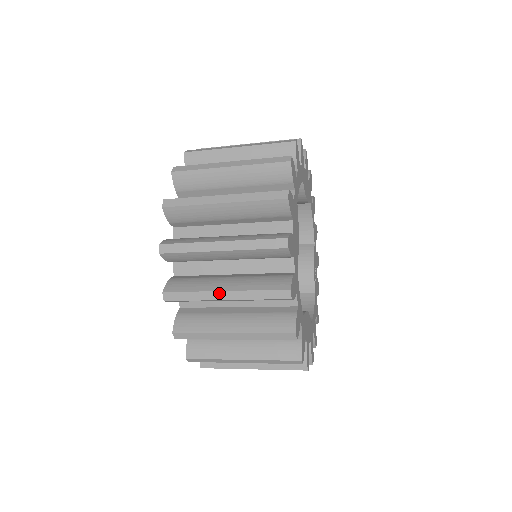
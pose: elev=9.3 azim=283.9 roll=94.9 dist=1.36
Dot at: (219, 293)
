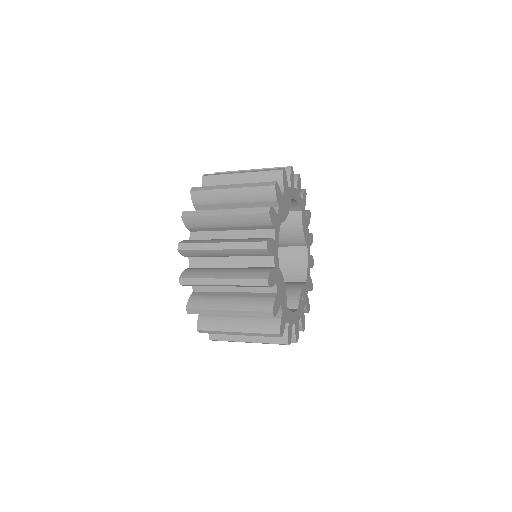
Dot at: (221, 211)
